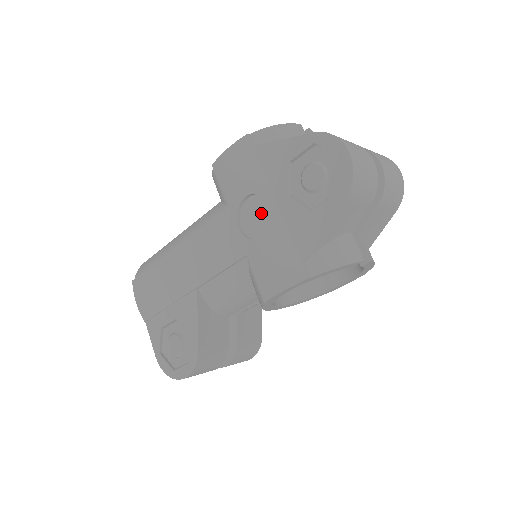
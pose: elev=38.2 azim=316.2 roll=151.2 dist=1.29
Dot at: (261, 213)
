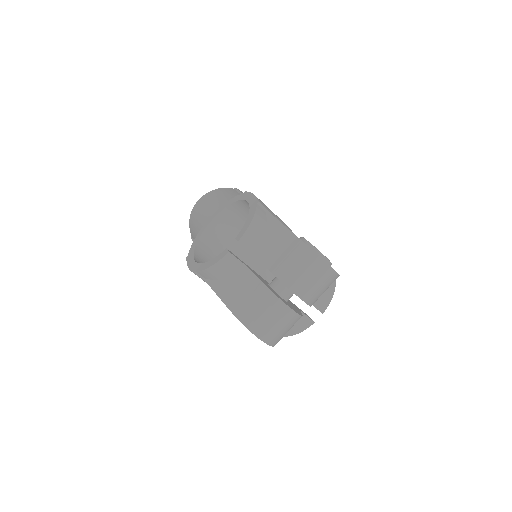
Dot at: occluded
